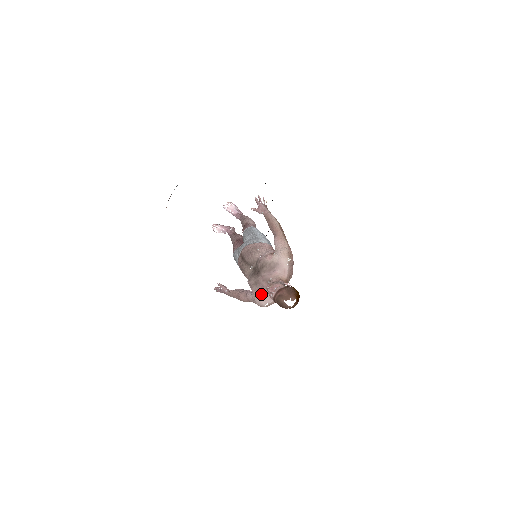
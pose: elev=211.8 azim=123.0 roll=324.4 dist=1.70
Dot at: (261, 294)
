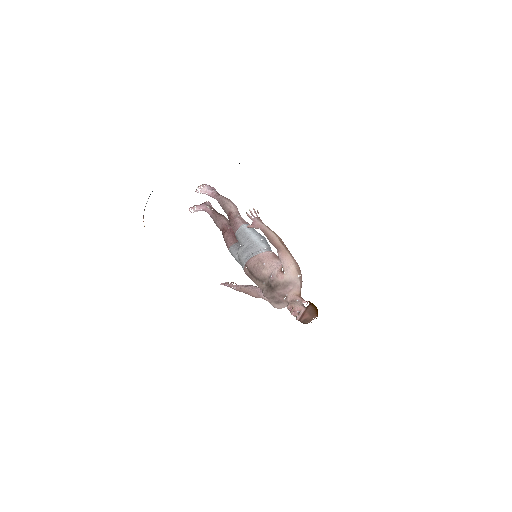
Dot at: (278, 303)
